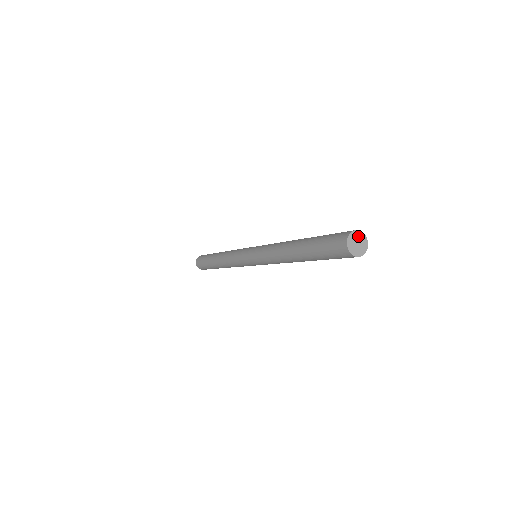
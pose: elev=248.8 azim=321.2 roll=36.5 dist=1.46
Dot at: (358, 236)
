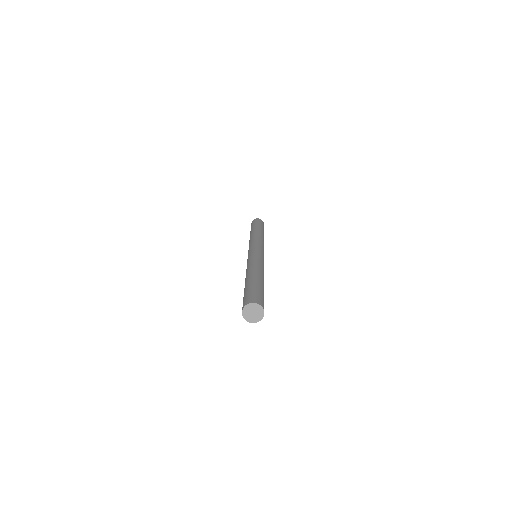
Dot at: (259, 310)
